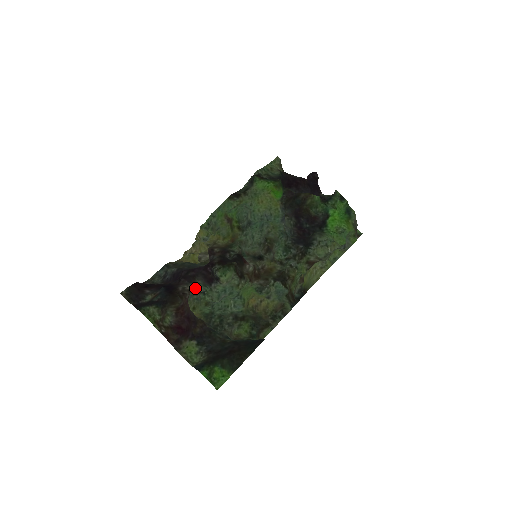
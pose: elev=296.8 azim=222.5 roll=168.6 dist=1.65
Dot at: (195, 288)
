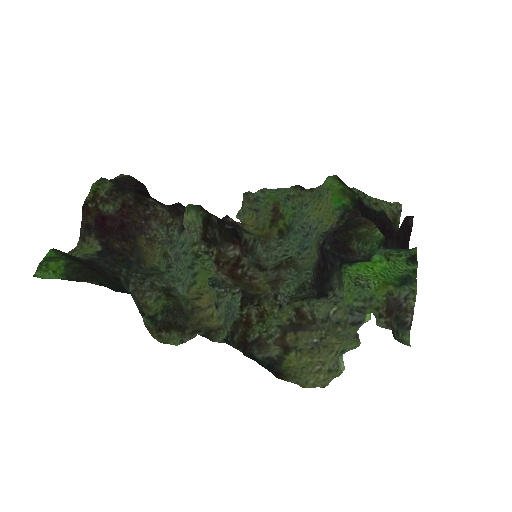
Dot at: (171, 226)
